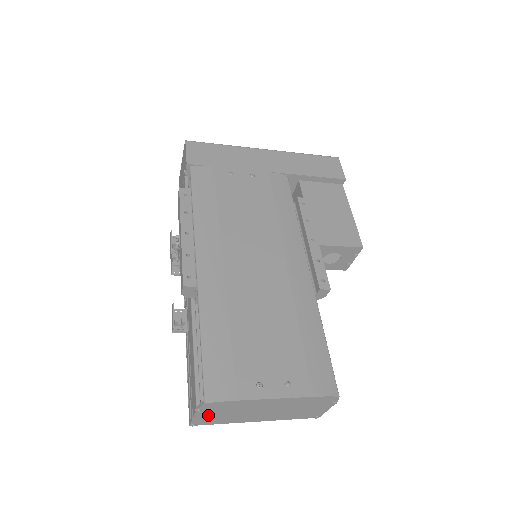
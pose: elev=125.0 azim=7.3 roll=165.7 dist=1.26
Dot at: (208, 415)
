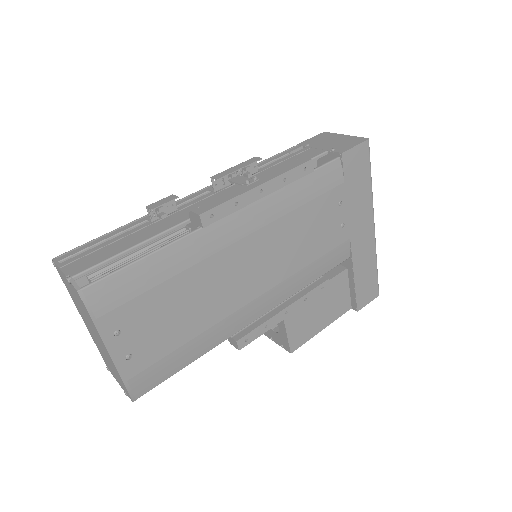
Dot at: (69, 284)
